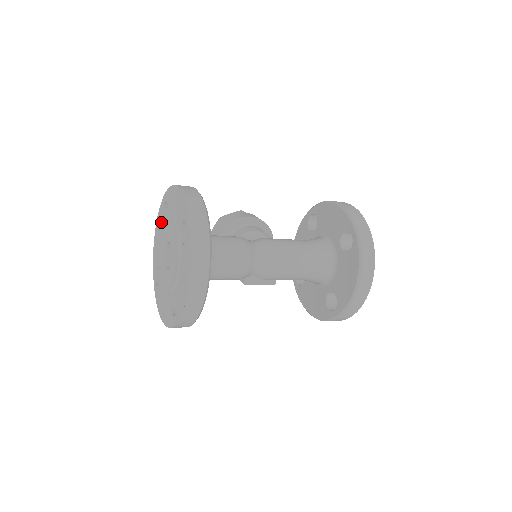
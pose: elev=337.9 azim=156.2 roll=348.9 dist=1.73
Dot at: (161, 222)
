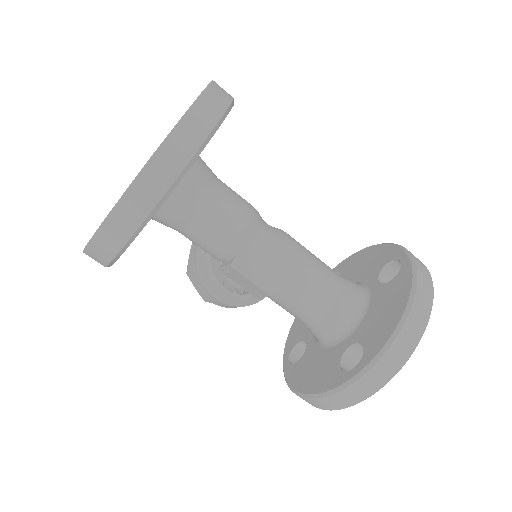
Dot at: occluded
